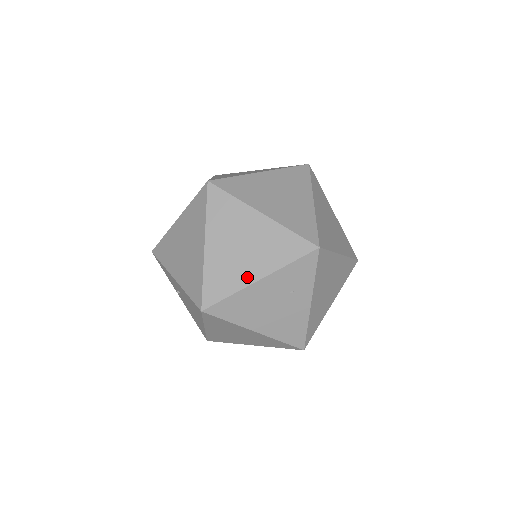
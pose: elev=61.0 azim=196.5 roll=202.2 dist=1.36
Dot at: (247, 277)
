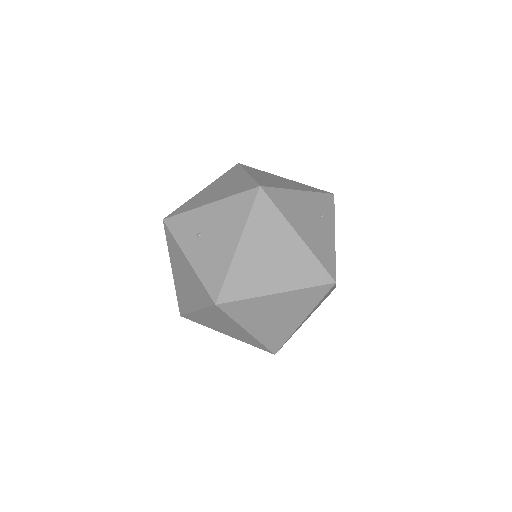
Dot at: (290, 187)
